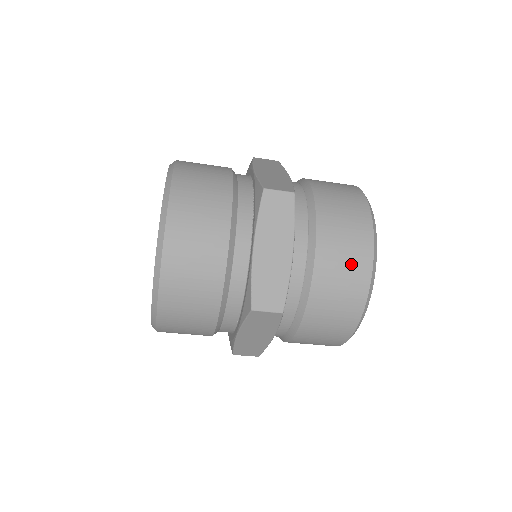
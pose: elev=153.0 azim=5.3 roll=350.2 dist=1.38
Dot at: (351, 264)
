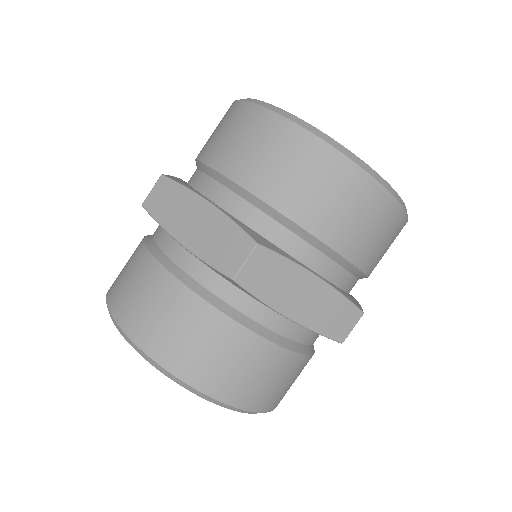
Dot at: (365, 211)
